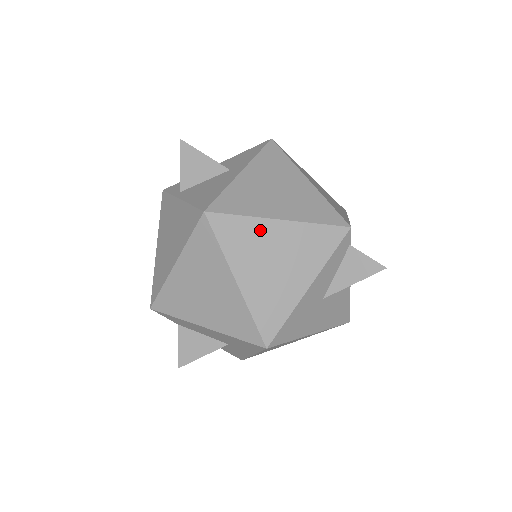
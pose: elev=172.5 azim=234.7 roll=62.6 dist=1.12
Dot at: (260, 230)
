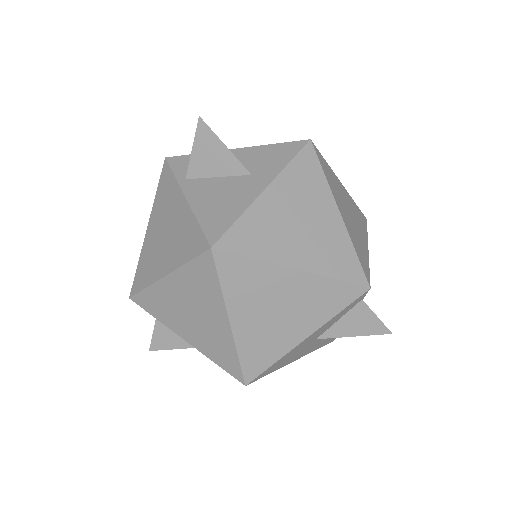
Dot at: (270, 277)
